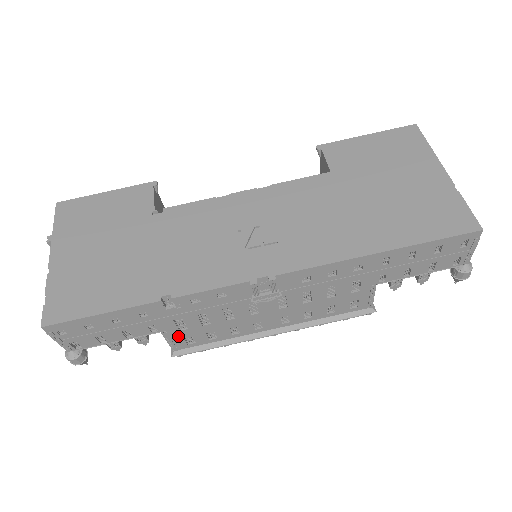
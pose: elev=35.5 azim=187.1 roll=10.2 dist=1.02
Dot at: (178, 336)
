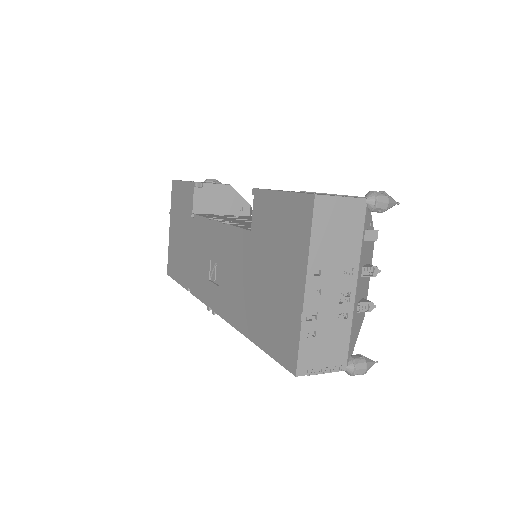
Dot at: occluded
